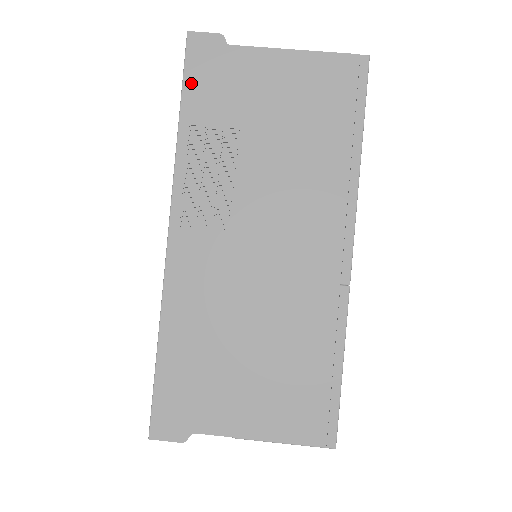
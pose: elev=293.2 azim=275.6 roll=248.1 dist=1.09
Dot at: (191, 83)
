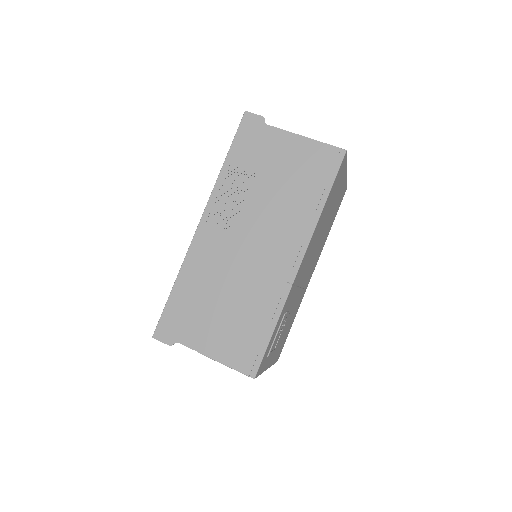
Dot at: (238, 141)
